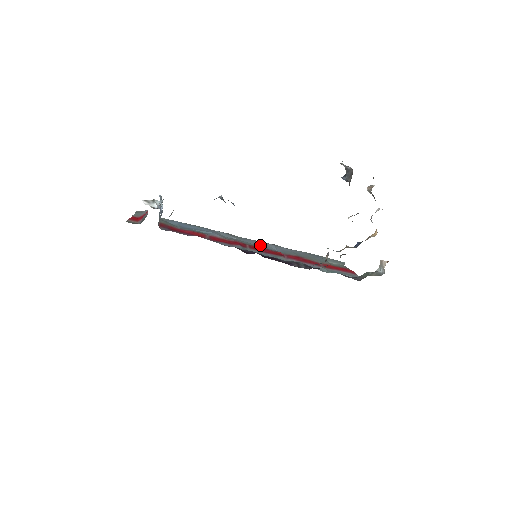
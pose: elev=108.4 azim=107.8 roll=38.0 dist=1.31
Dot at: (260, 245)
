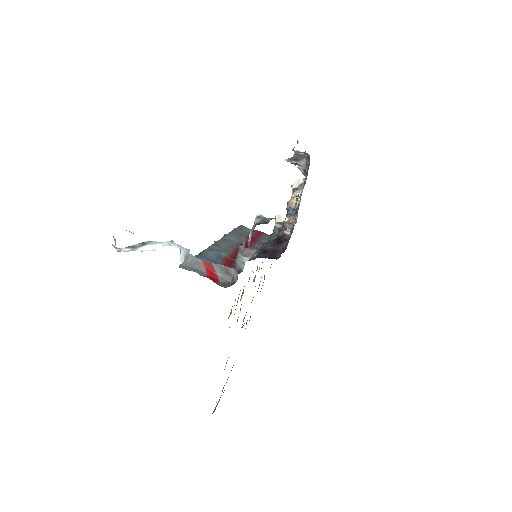
Dot at: (232, 243)
